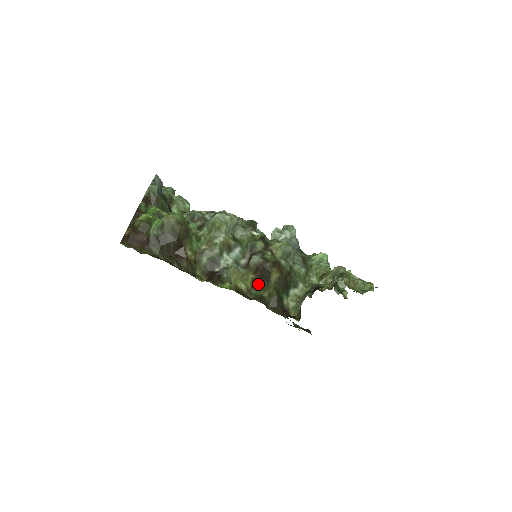
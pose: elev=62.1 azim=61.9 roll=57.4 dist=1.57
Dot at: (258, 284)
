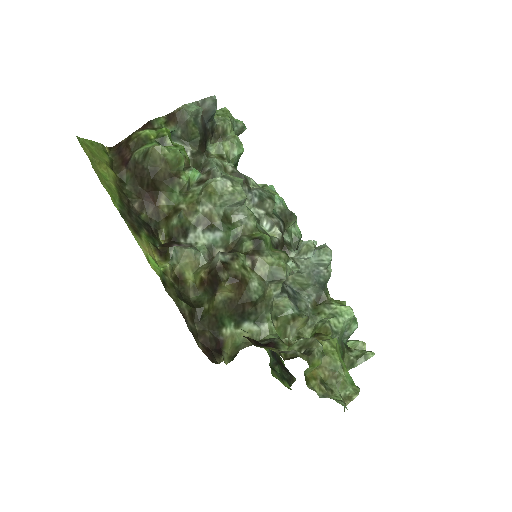
Dot at: (206, 288)
